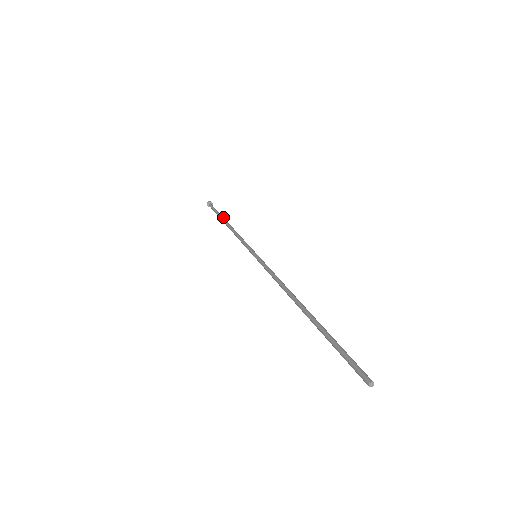
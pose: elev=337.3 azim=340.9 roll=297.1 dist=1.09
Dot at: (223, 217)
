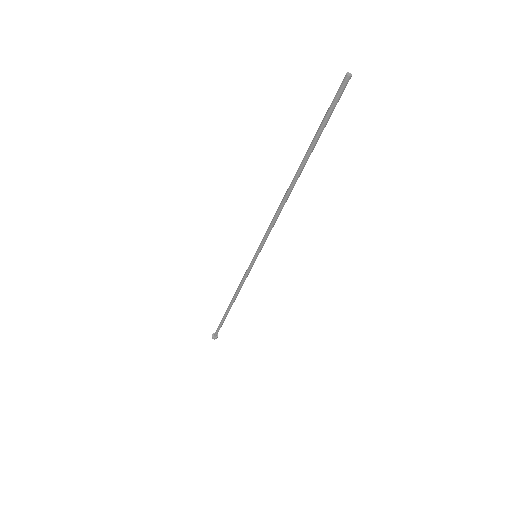
Dot at: occluded
